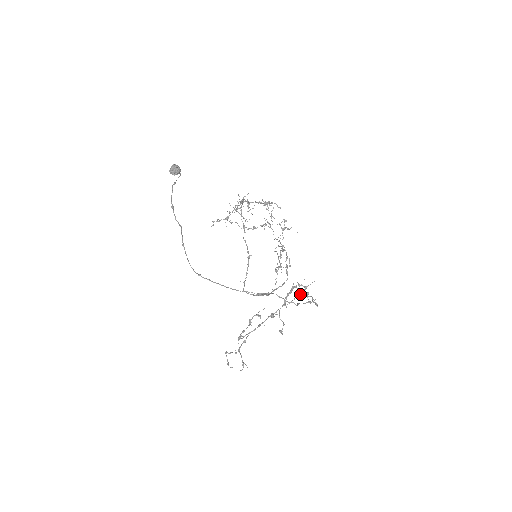
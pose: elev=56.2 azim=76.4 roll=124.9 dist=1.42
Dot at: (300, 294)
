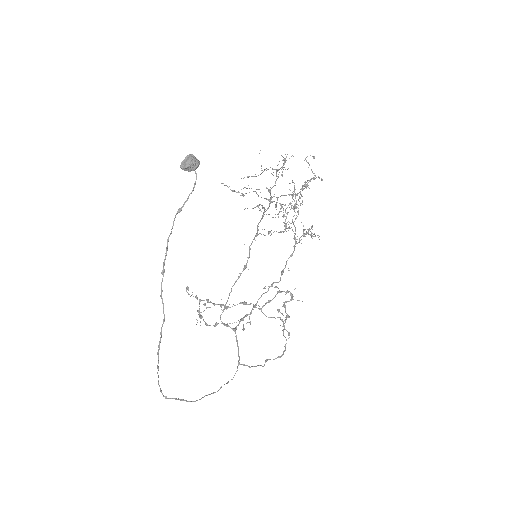
Dot at: occluded
